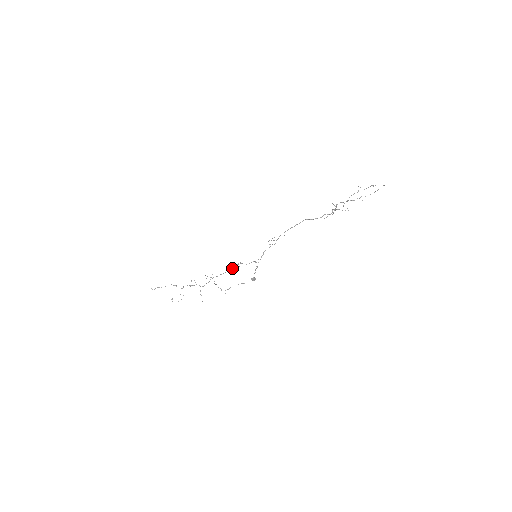
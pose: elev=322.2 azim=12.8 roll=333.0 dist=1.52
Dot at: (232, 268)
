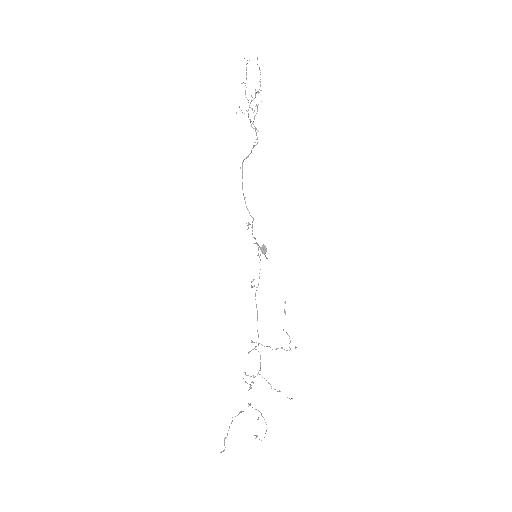
Dot at: occluded
